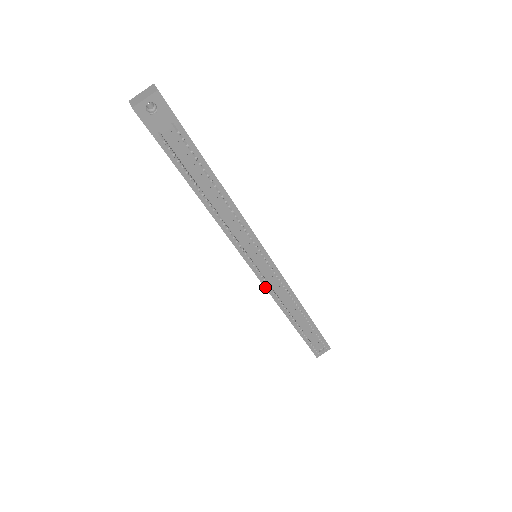
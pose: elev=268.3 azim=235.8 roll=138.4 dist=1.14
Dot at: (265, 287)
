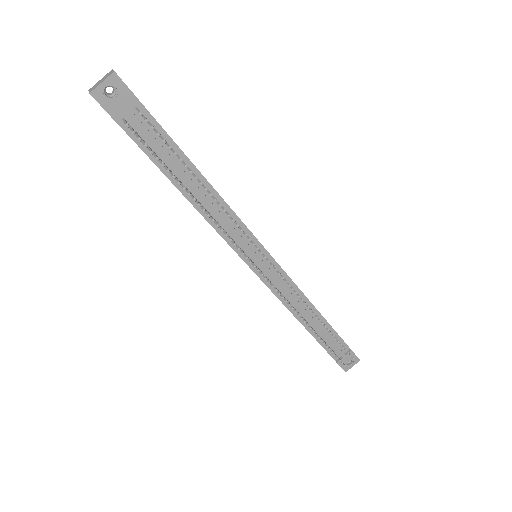
Dot at: (271, 290)
